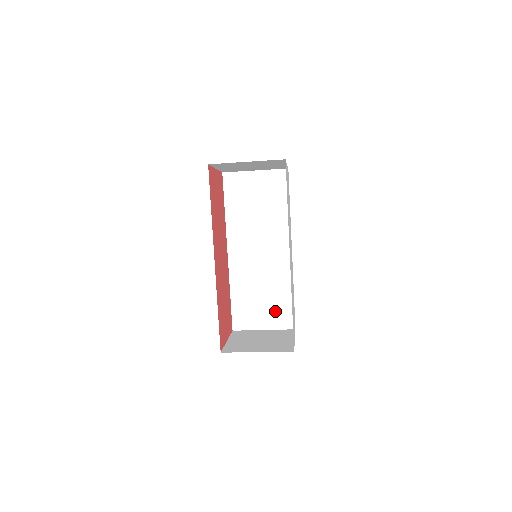
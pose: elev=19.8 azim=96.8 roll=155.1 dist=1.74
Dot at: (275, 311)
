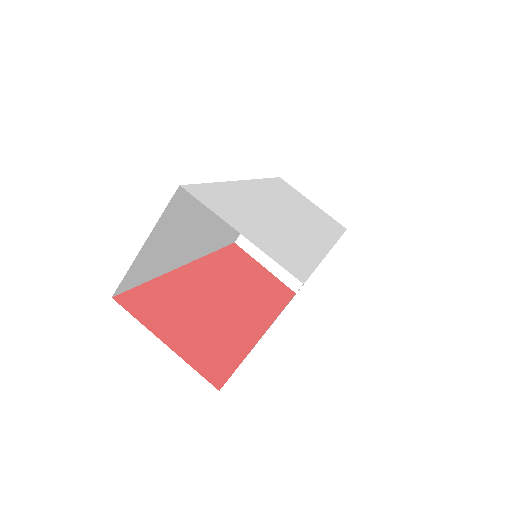
Dot at: occluded
